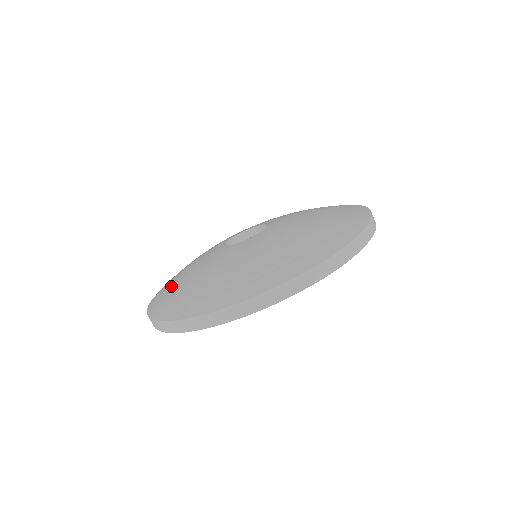
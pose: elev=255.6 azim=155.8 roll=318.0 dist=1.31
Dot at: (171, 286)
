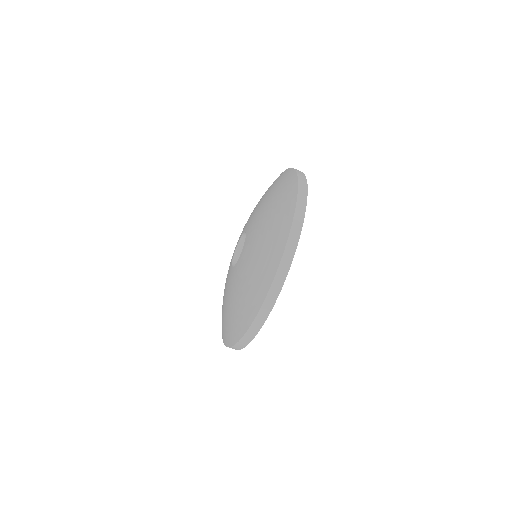
Dot at: (222, 309)
